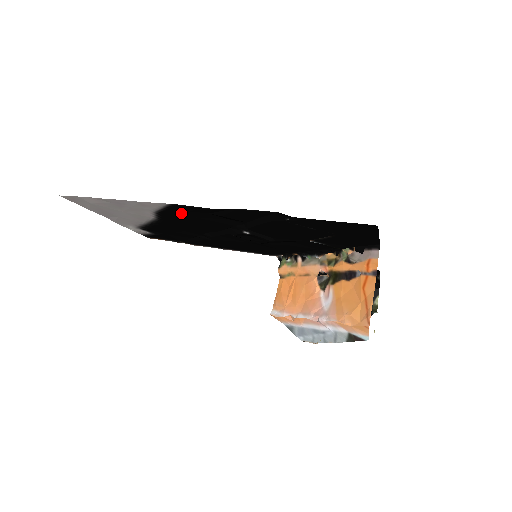
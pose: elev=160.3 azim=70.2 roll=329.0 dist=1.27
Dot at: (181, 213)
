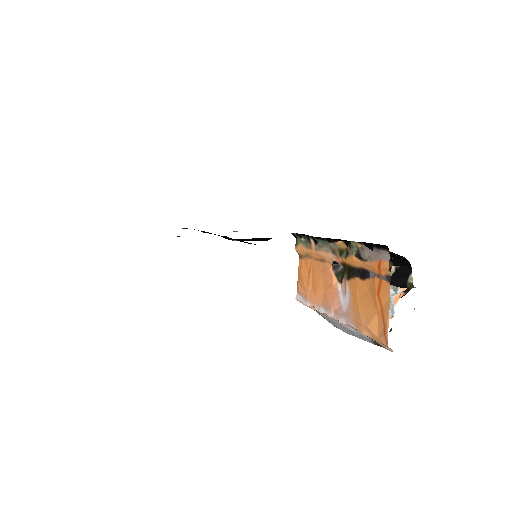
Dot at: occluded
